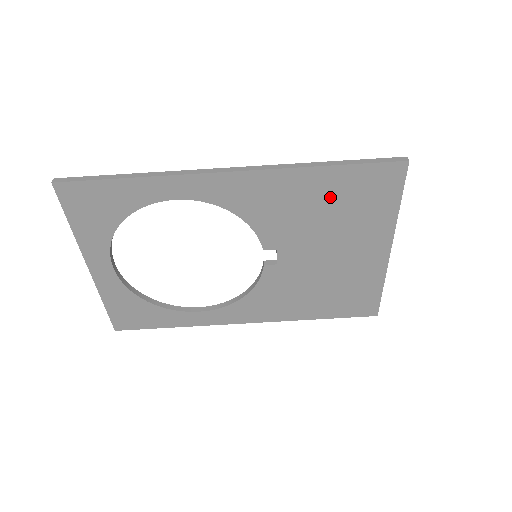
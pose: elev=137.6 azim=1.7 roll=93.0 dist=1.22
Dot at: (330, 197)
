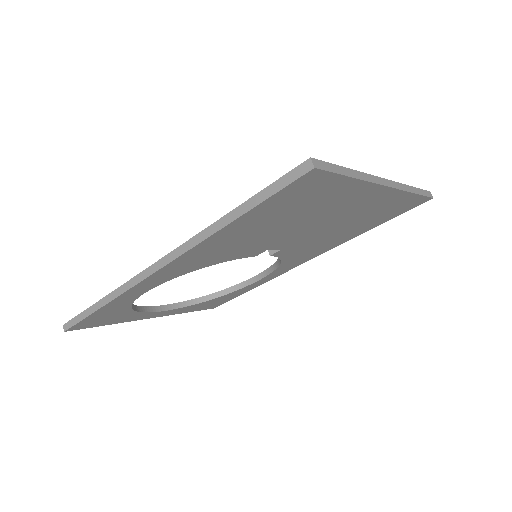
Dot at: (266, 222)
